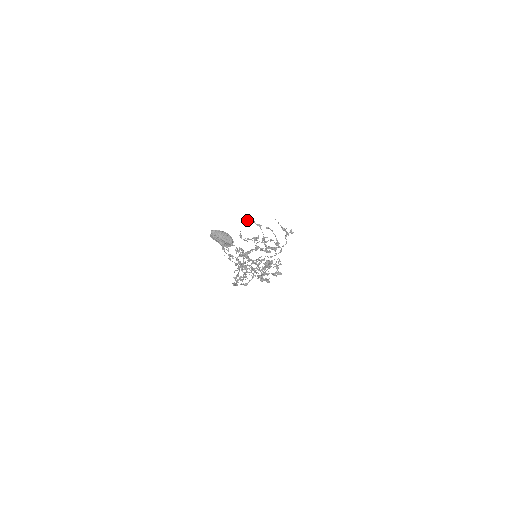
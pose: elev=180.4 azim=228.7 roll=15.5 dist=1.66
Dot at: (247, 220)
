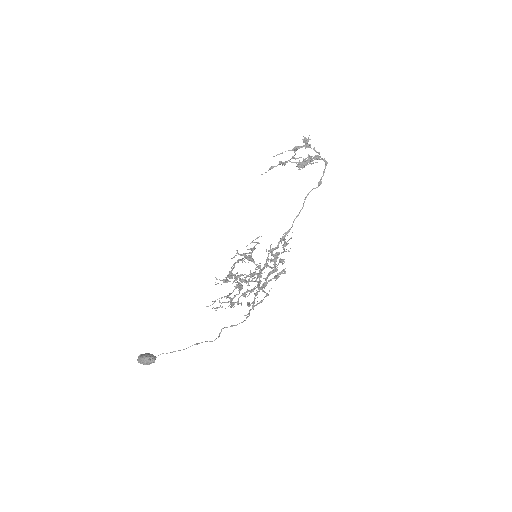
Dot at: occluded
